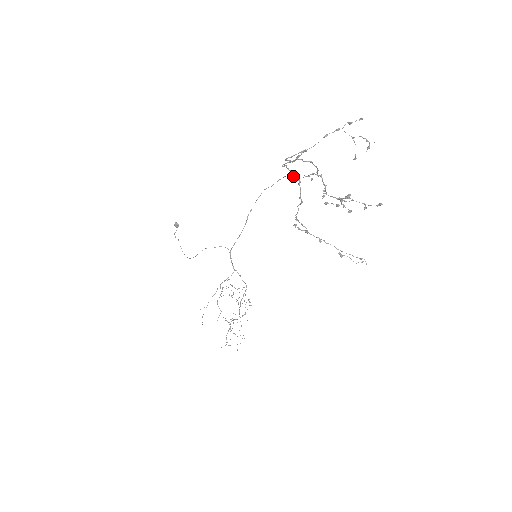
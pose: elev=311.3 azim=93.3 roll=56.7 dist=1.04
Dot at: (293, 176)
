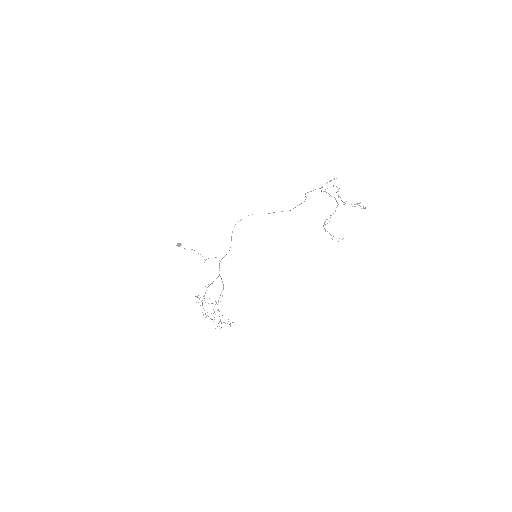
Dot at: occluded
